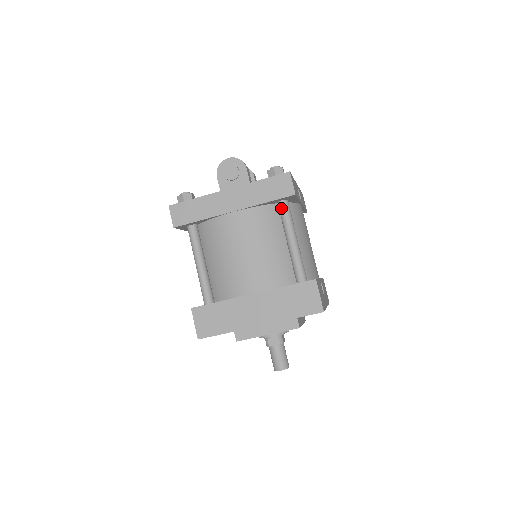
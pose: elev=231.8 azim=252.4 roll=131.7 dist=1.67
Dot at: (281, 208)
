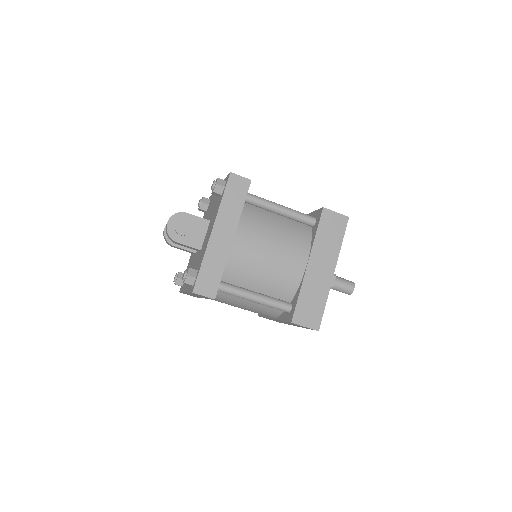
Dot at: (251, 200)
